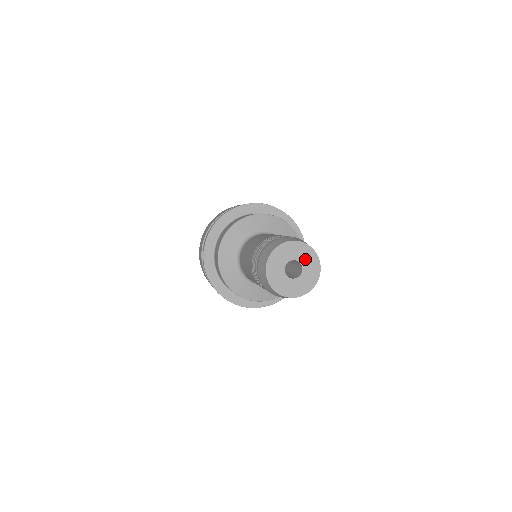
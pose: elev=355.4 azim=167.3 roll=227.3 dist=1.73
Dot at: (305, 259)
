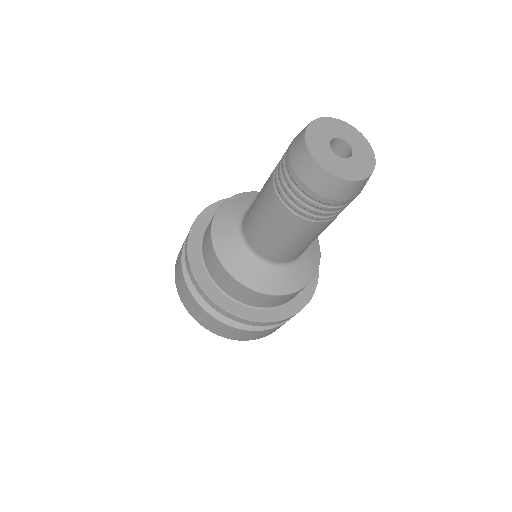
Dot at: (345, 134)
